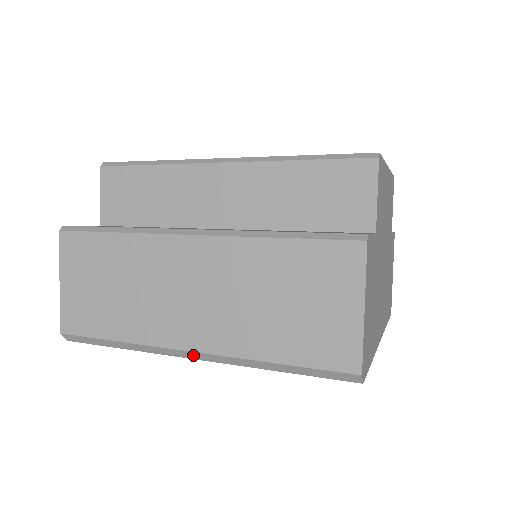
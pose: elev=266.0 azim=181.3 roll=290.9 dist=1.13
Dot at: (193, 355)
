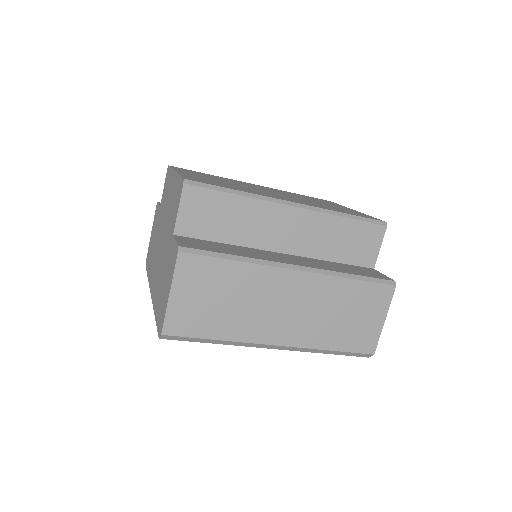
Dot at: (275, 347)
